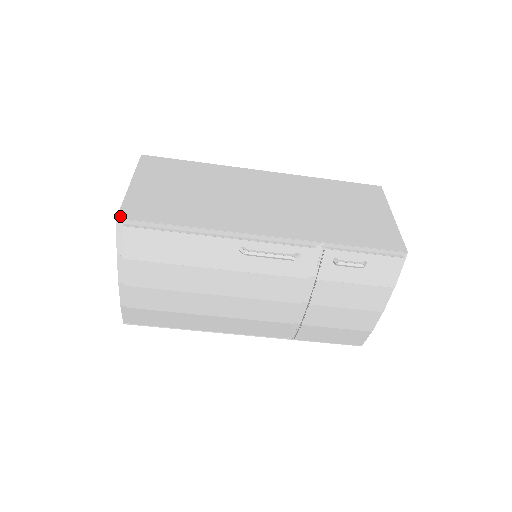
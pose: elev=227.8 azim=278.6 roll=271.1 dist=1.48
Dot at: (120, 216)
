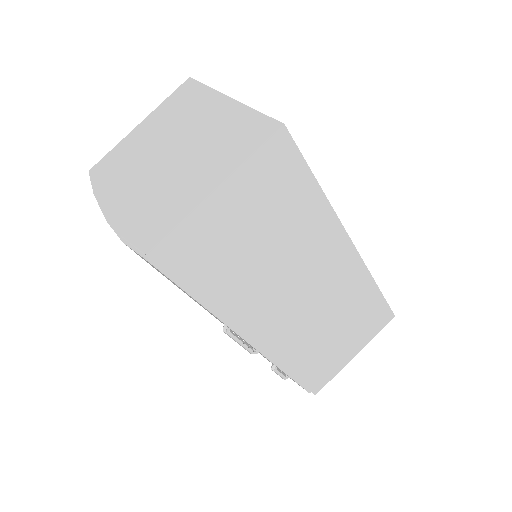
Dot at: (153, 254)
